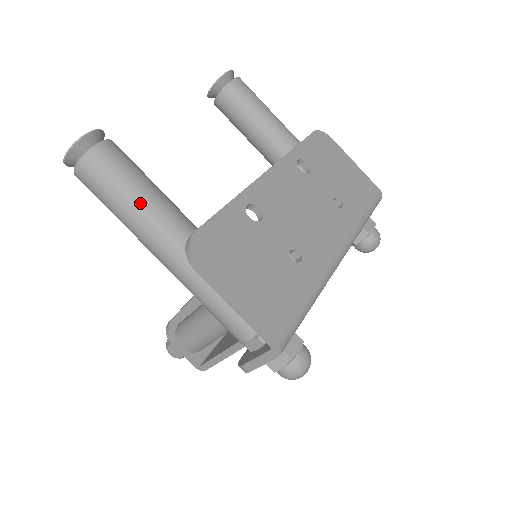
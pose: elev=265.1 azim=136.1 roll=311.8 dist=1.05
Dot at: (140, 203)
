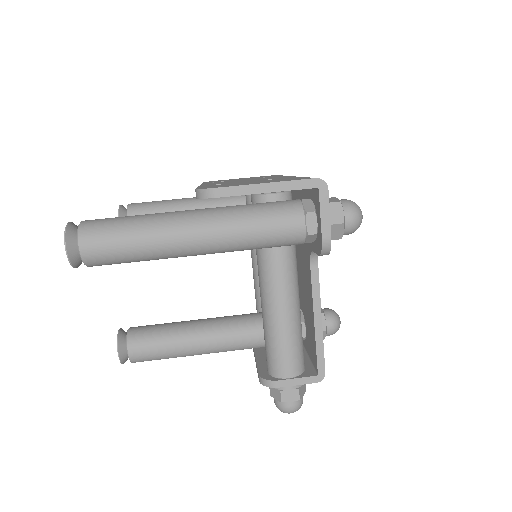
Dot at: (145, 220)
